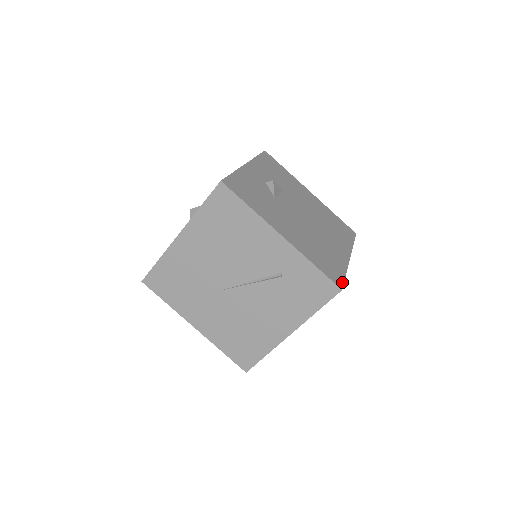
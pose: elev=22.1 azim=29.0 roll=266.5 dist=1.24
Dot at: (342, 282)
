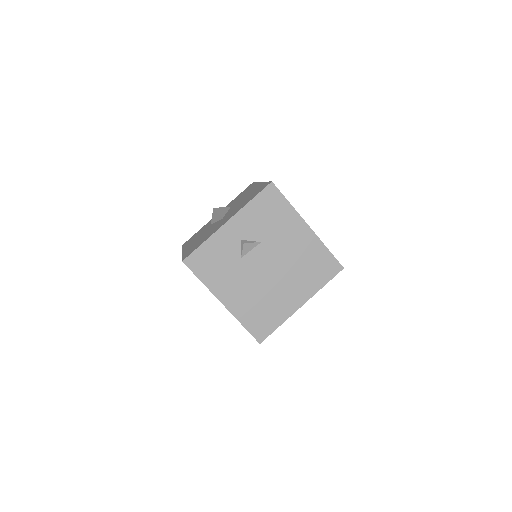
Dot at: (266, 336)
